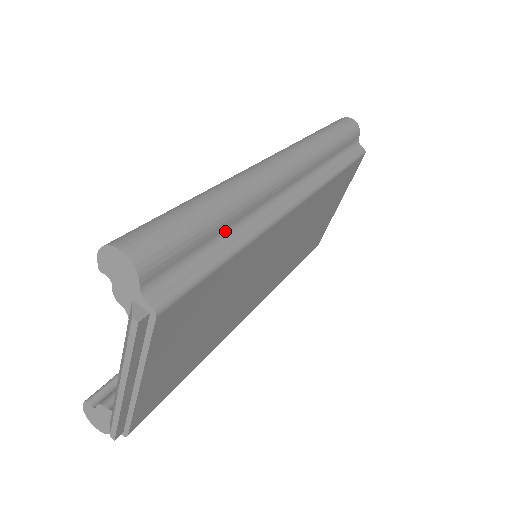
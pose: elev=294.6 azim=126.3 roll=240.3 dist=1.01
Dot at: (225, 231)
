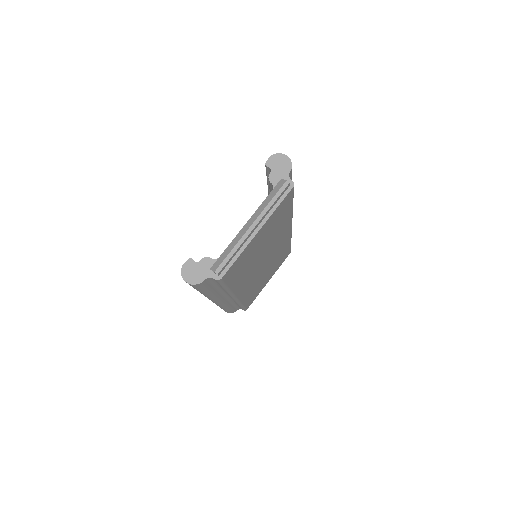
Dot at: occluded
